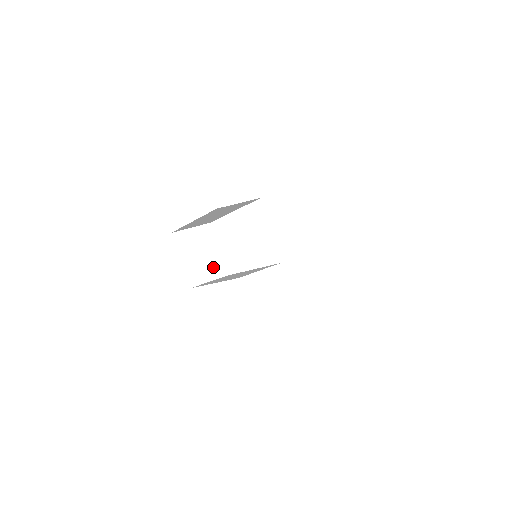
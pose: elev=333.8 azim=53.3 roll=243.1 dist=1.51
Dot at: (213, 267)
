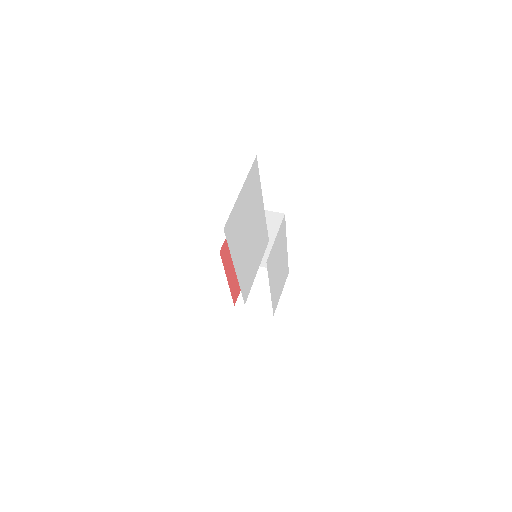
Dot at: (266, 303)
